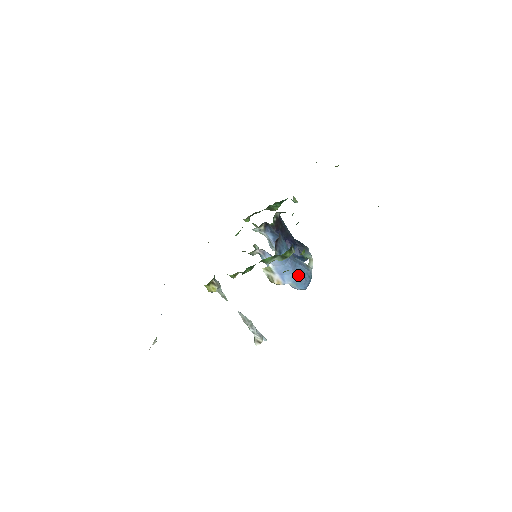
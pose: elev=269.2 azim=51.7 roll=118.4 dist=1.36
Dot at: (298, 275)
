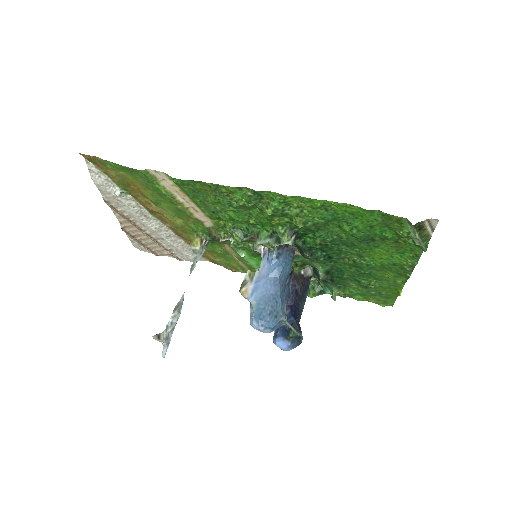
Dot at: (269, 302)
